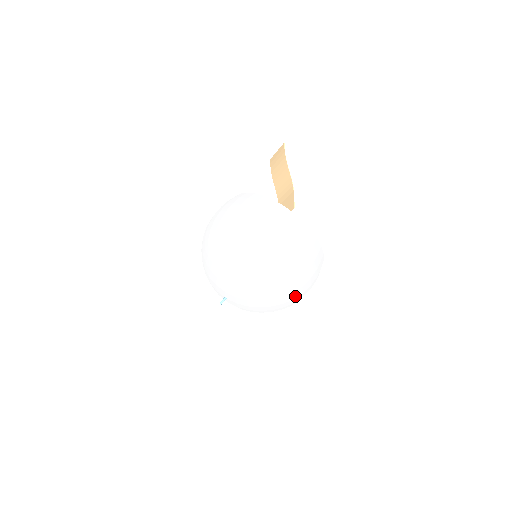
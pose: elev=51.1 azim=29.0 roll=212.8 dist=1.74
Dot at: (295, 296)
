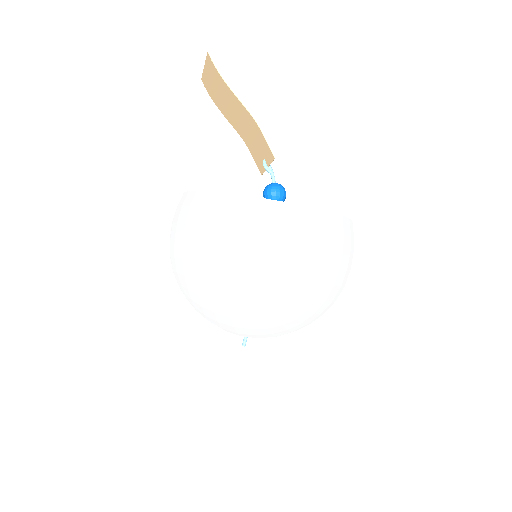
Dot at: (336, 297)
